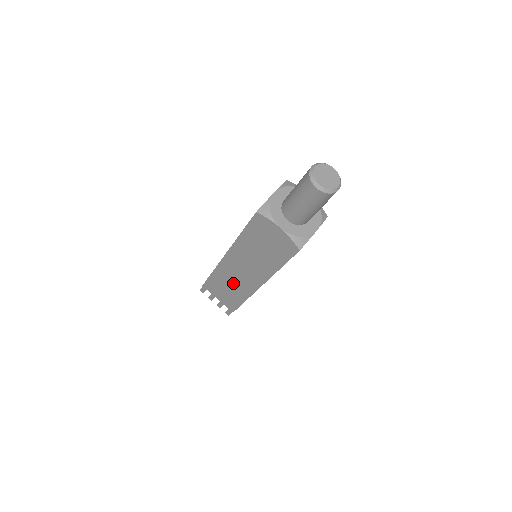
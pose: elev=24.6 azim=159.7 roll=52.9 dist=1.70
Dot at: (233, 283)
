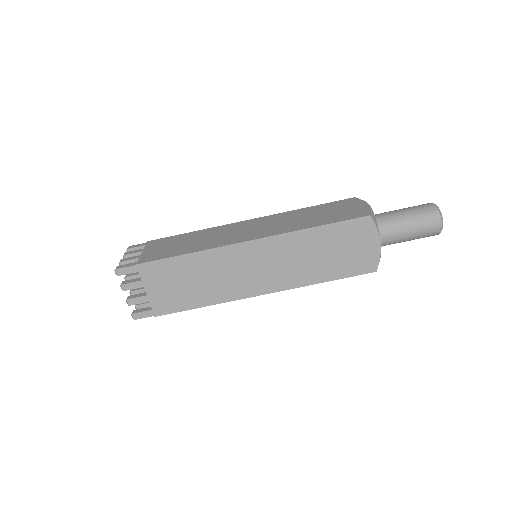
Dot at: (210, 238)
